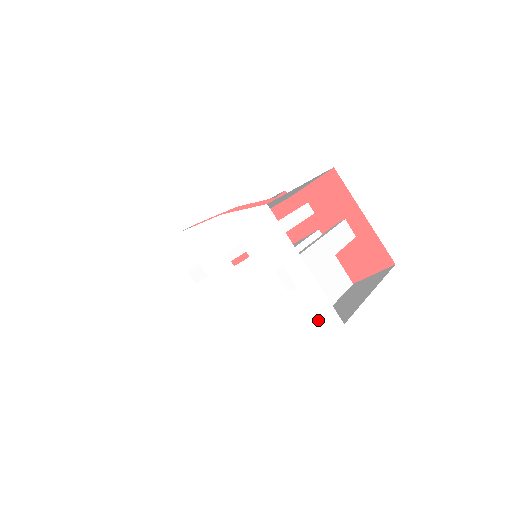
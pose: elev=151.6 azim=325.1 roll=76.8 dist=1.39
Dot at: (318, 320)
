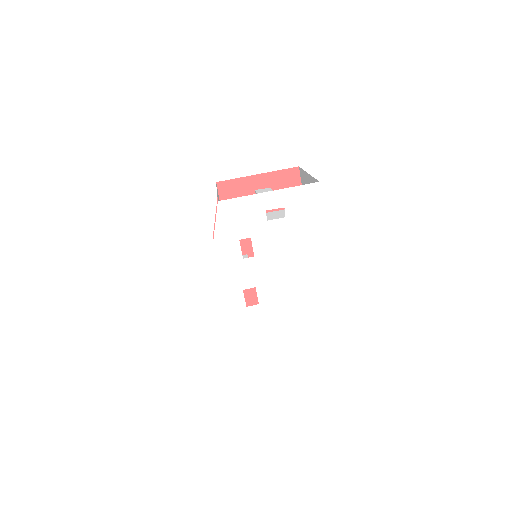
Dot at: (312, 202)
